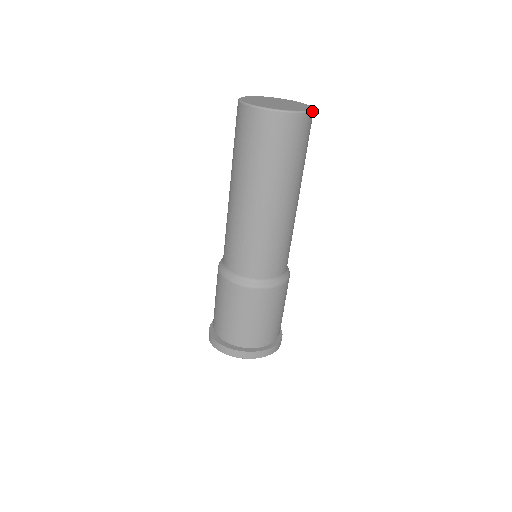
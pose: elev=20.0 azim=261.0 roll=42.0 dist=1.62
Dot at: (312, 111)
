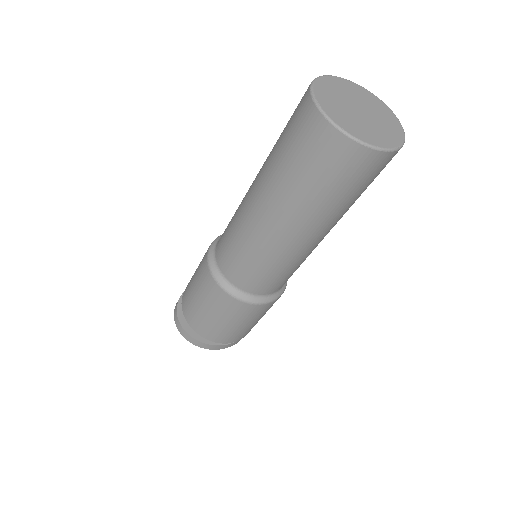
Dot at: (402, 128)
